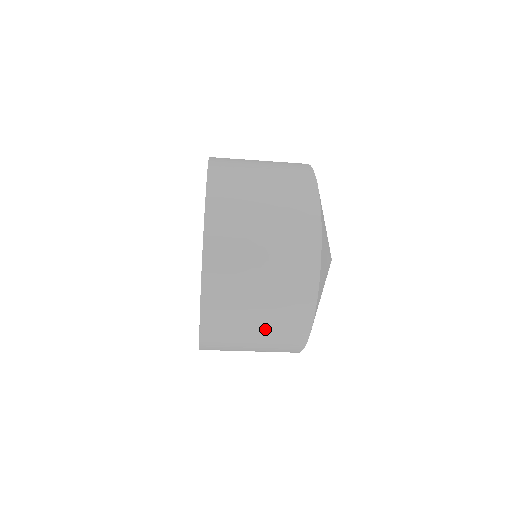
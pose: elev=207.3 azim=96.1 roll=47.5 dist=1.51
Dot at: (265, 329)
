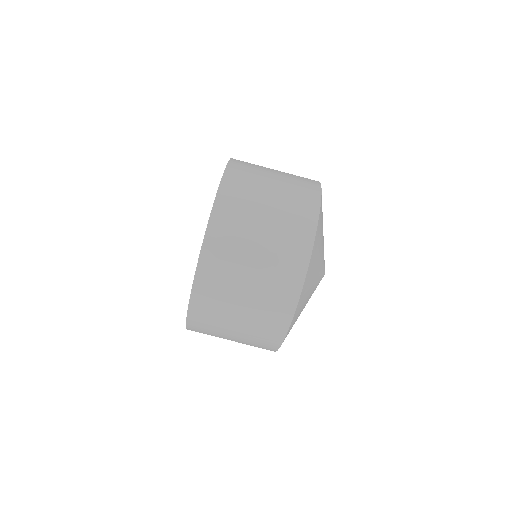
Dot at: (263, 263)
